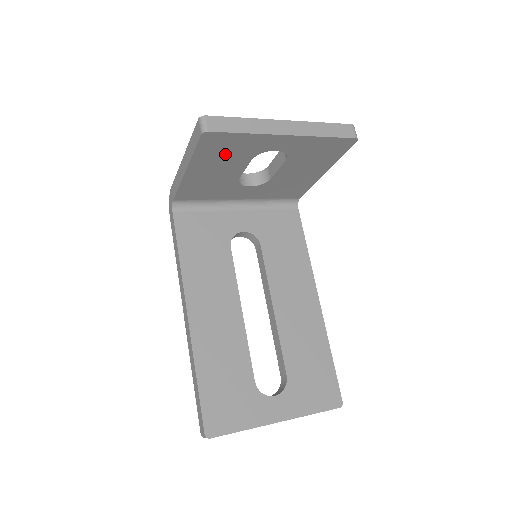
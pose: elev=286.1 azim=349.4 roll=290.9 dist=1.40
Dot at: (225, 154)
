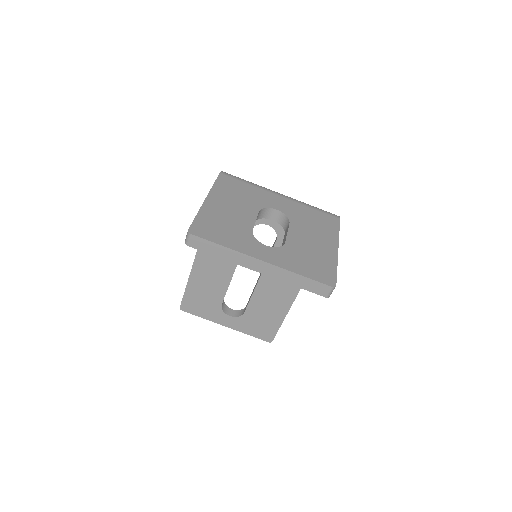
Dot at: occluded
